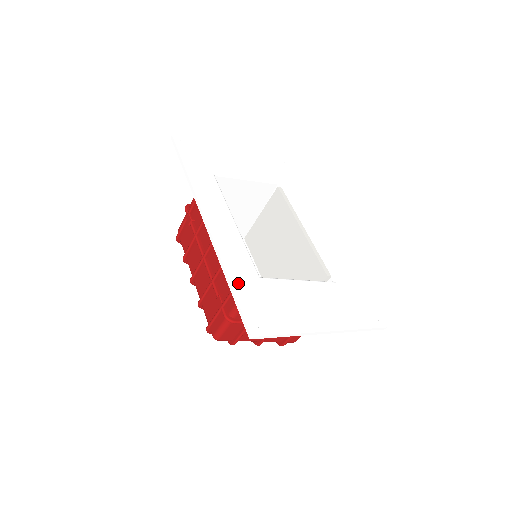
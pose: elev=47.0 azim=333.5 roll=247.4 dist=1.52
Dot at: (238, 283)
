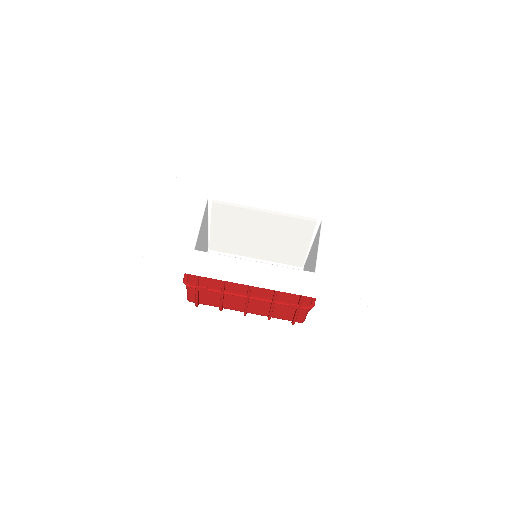
Dot at: (321, 291)
